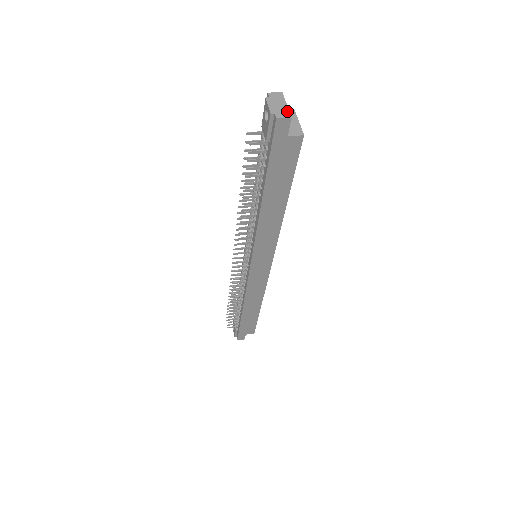
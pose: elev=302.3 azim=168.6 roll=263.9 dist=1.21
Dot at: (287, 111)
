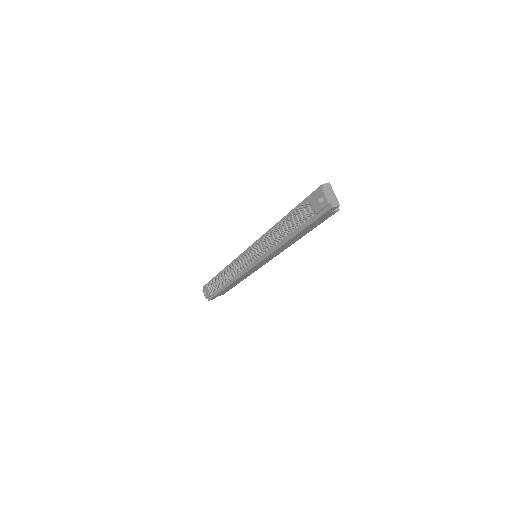
Dot at: (337, 200)
